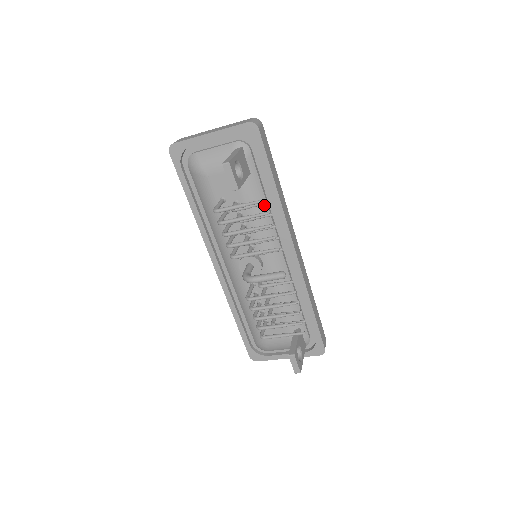
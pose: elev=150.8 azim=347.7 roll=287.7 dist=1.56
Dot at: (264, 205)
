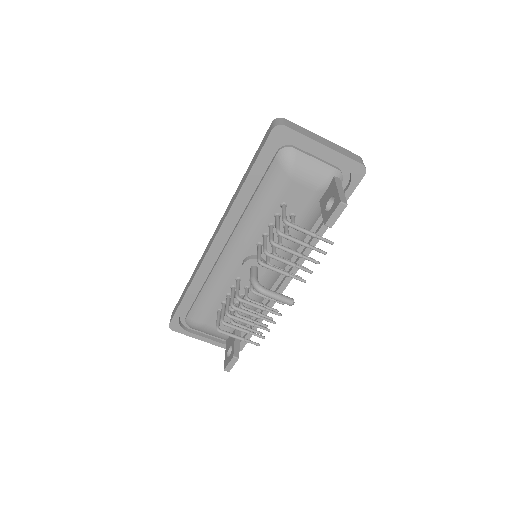
Dot at: (309, 230)
